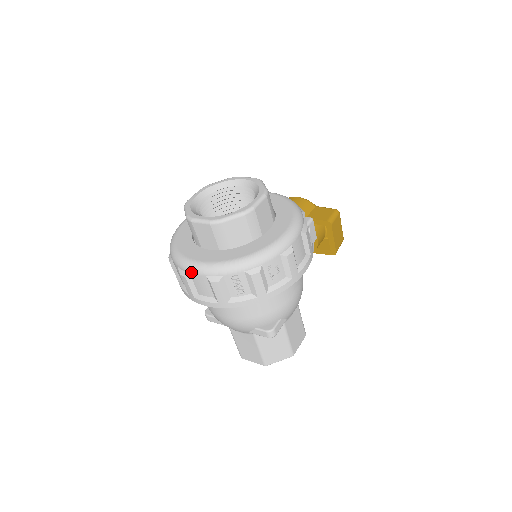
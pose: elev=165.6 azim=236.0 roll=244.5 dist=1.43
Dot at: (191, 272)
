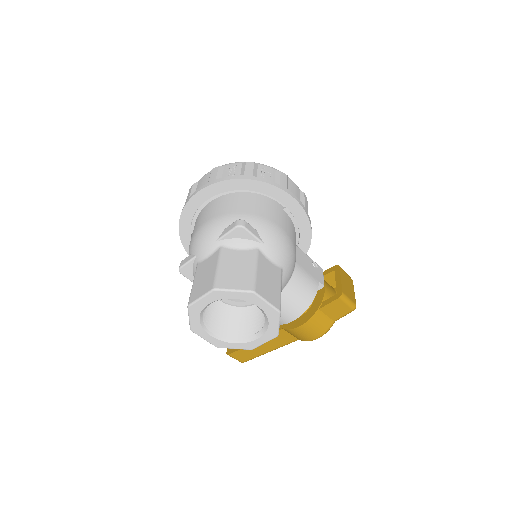
Dot at: (200, 179)
